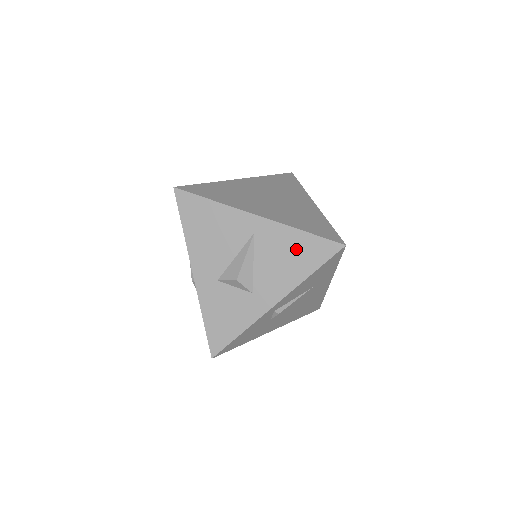
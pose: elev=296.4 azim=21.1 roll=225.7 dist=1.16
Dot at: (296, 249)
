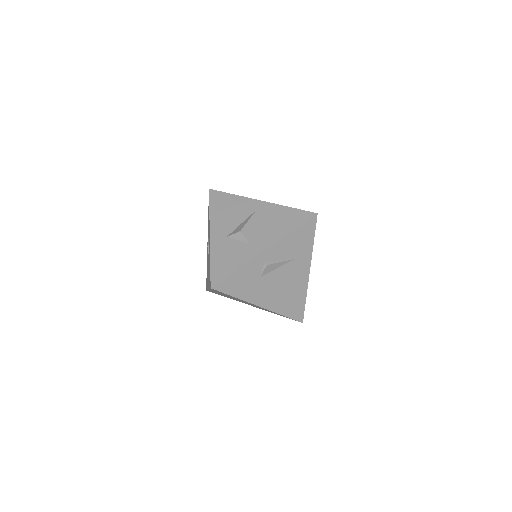
Dot at: (284, 217)
